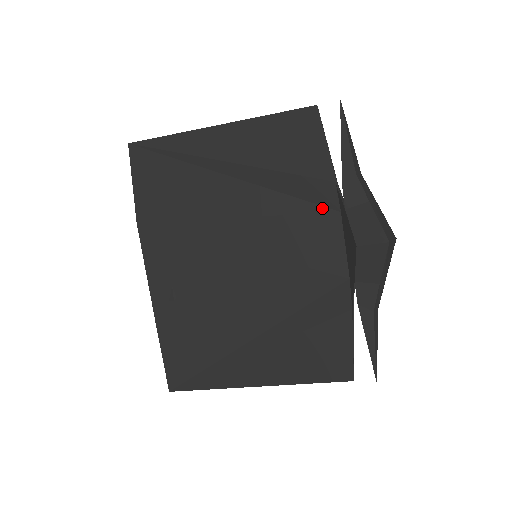
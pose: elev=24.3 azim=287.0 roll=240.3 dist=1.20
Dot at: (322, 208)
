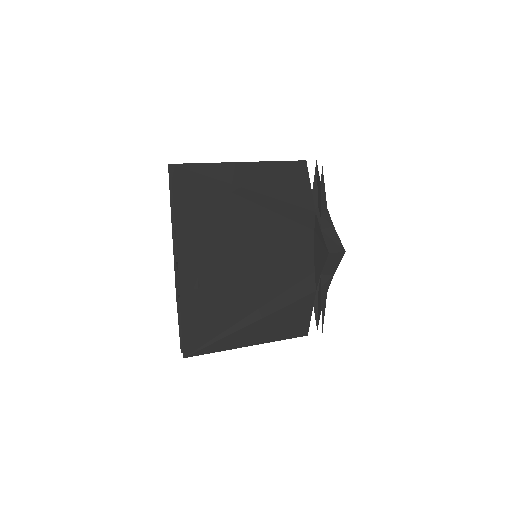
Dot at: (304, 227)
